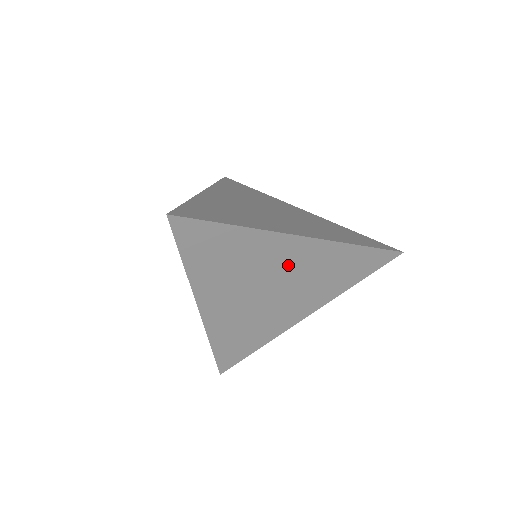
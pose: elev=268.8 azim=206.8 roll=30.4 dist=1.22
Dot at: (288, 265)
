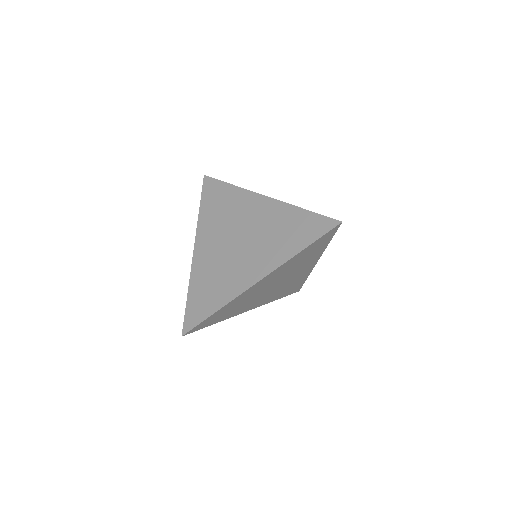
Dot at: (253, 219)
